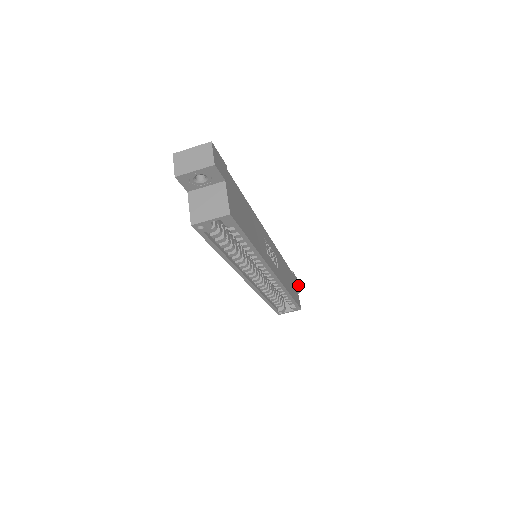
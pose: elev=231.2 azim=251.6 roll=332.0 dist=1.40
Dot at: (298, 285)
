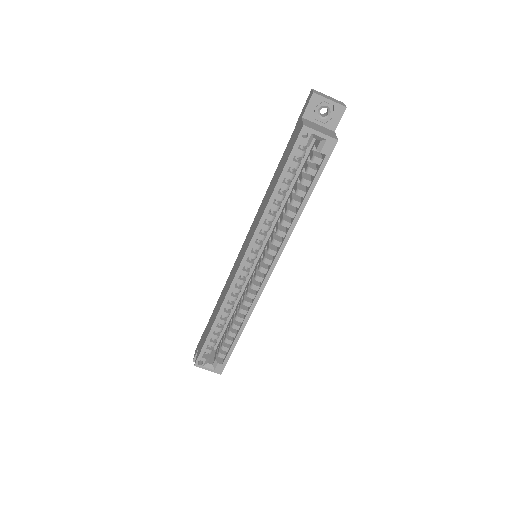
Dot at: occluded
